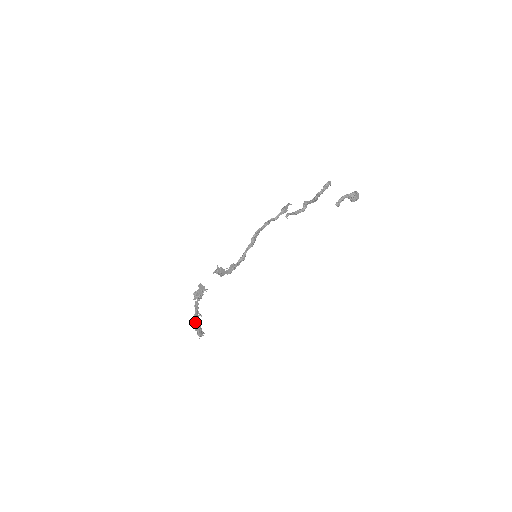
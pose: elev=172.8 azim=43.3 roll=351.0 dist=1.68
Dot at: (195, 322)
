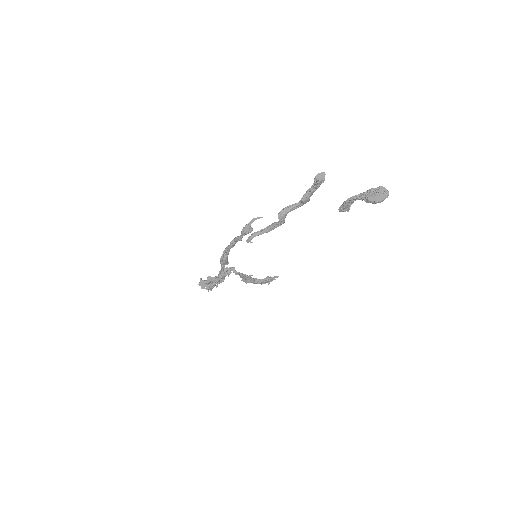
Dot at: (247, 281)
